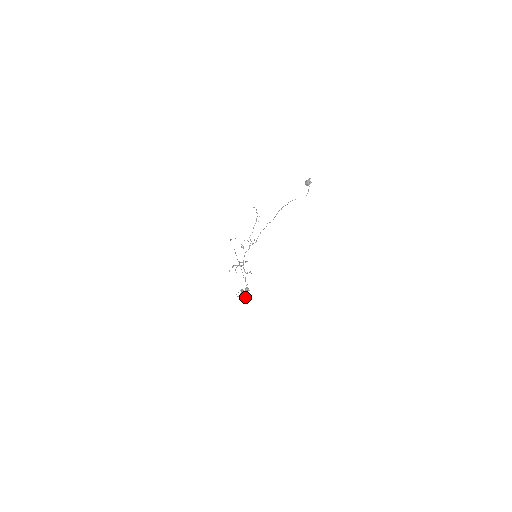
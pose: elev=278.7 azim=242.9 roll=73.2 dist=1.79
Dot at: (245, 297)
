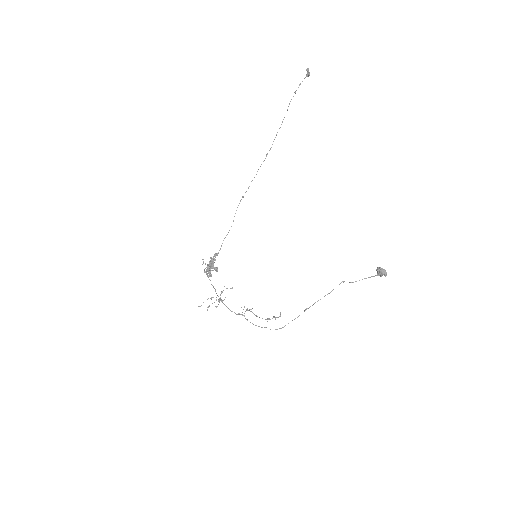
Dot at: occluded
